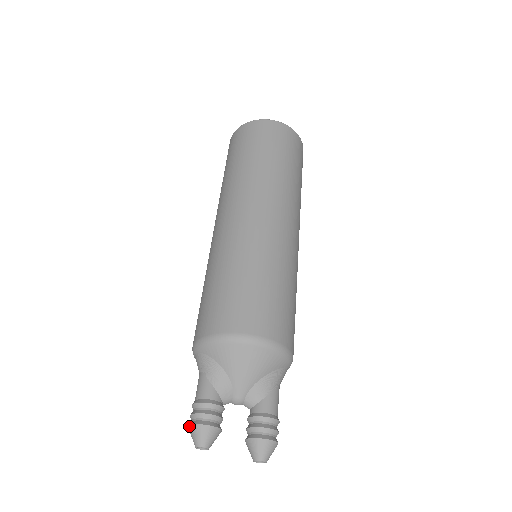
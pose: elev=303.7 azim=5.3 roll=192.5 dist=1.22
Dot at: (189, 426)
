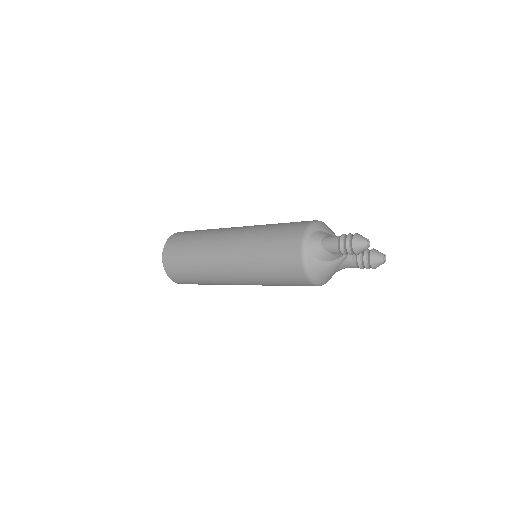
Dot at: (353, 237)
